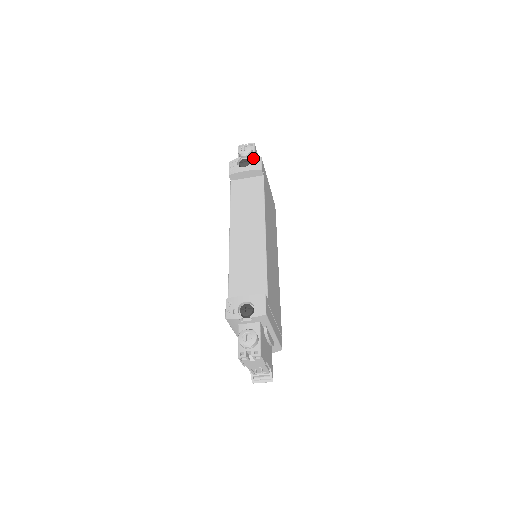
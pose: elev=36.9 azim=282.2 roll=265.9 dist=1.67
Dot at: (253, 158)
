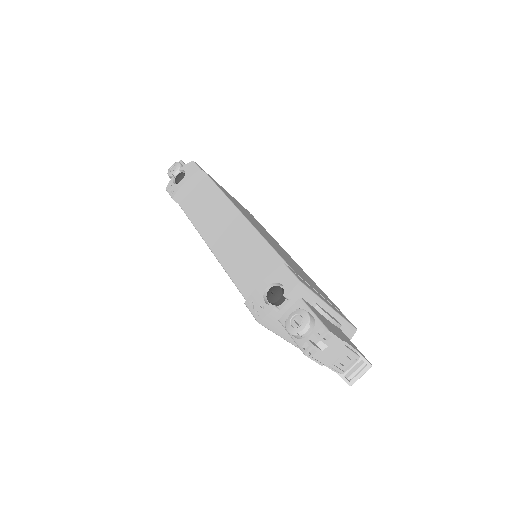
Dot at: (185, 167)
